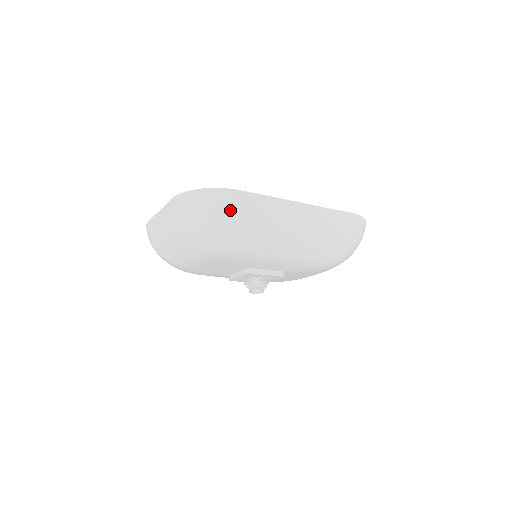
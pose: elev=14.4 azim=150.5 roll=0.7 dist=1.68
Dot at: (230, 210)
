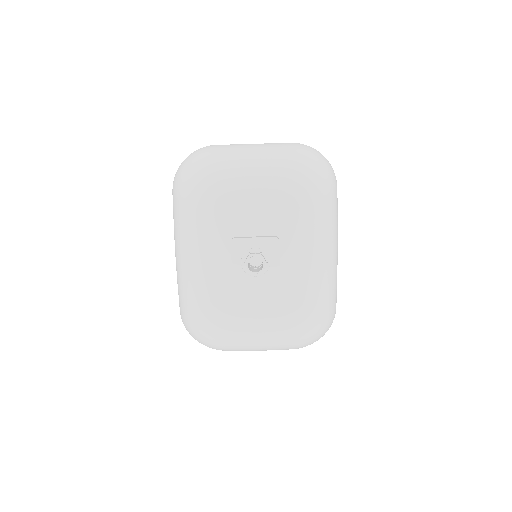
Dot at: (335, 181)
